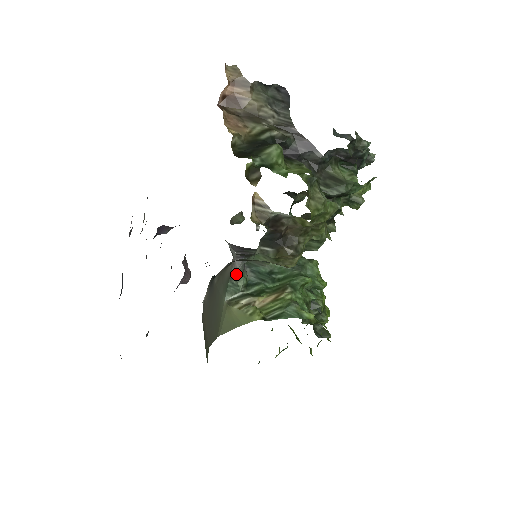
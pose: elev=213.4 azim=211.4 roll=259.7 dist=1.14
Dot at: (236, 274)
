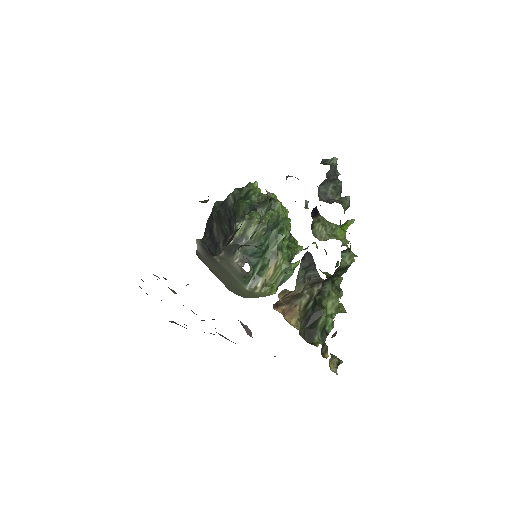
Dot at: (248, 275)
